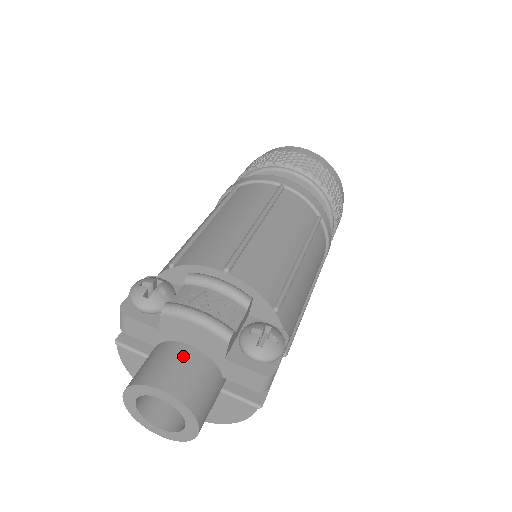
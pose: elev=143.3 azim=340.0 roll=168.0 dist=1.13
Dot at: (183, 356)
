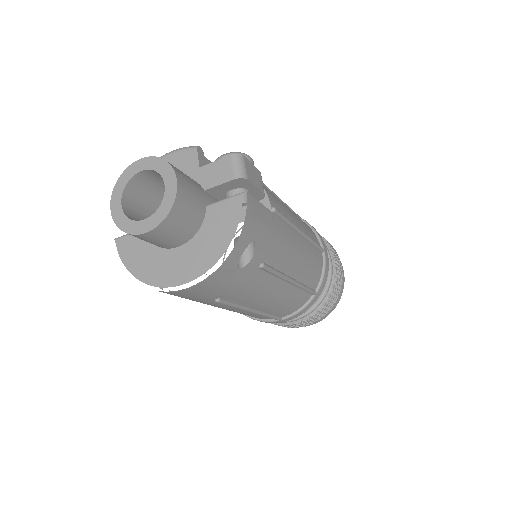
Dot at: occluded
